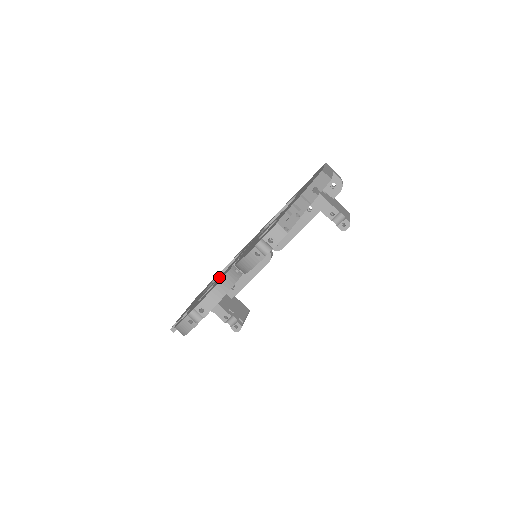
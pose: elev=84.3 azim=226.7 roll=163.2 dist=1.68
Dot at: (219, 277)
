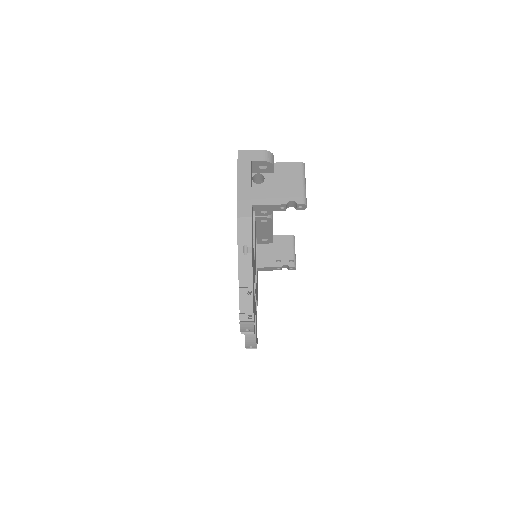
Dot at: occluded
